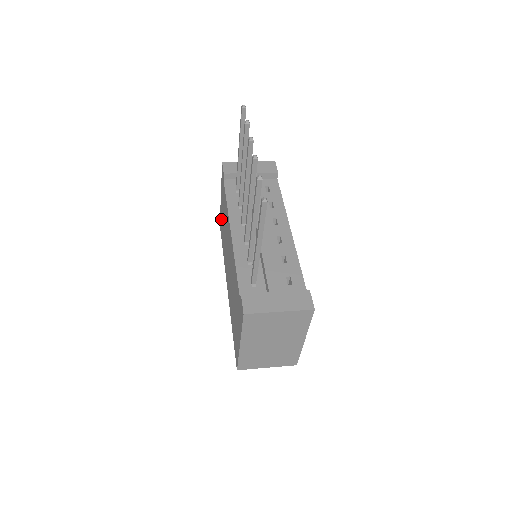
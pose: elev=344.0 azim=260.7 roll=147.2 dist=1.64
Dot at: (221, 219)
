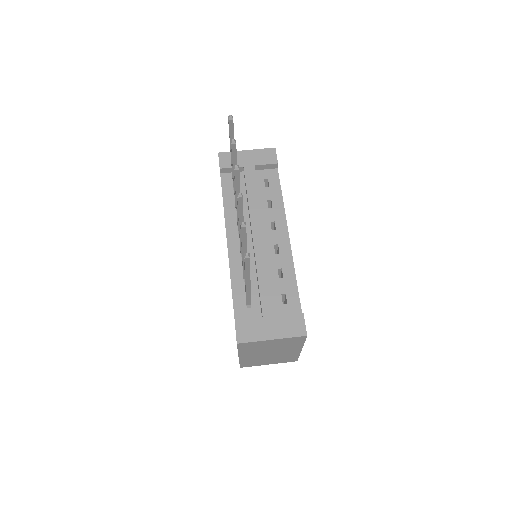
Dot at: occluded
